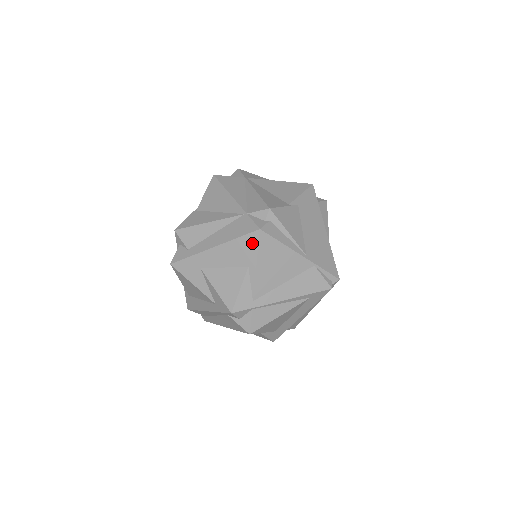
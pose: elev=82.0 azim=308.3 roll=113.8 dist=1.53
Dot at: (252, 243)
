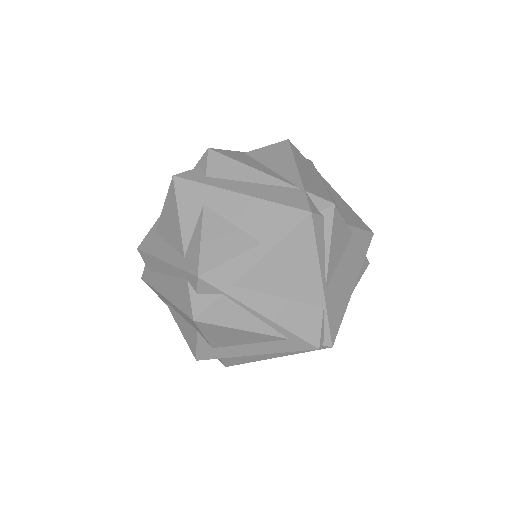
Dot at: (289, 220)
